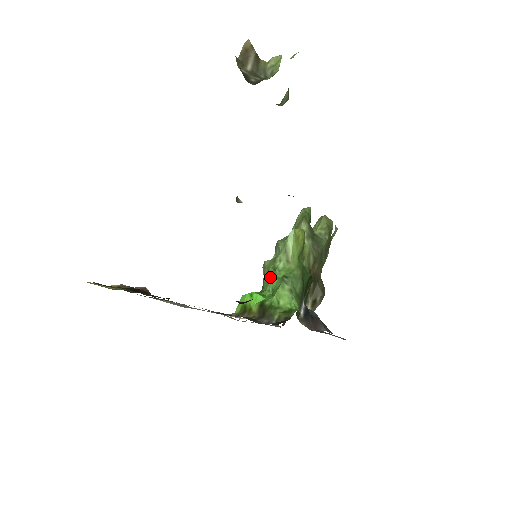
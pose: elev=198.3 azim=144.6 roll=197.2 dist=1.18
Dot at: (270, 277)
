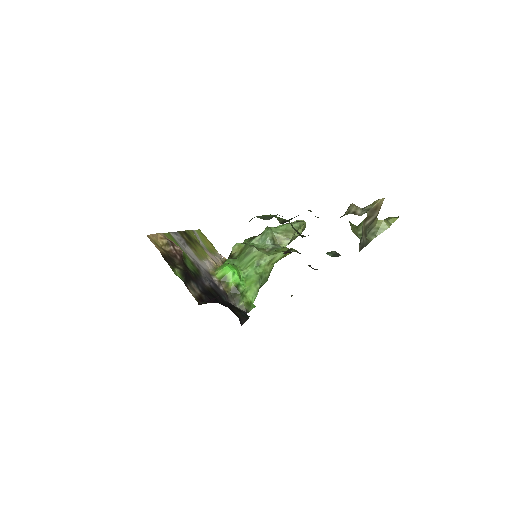
Dot at: (252, 266)
